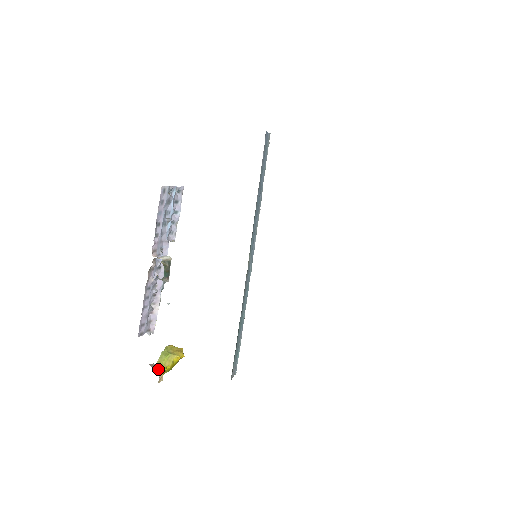
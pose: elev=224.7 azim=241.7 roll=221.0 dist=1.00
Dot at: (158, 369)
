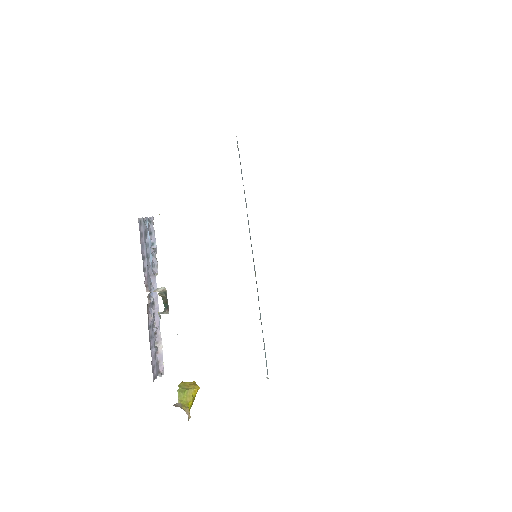
Dot at: (183, 407)
